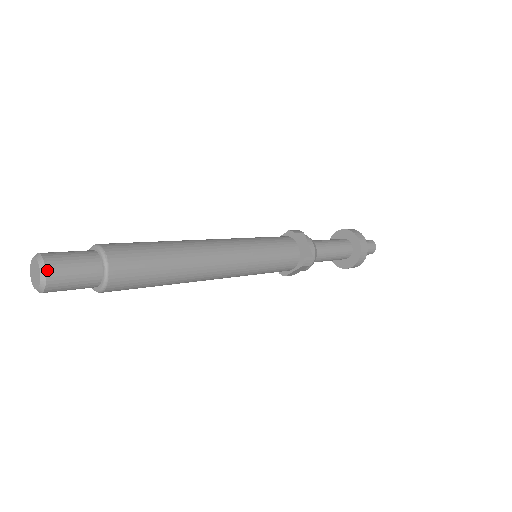
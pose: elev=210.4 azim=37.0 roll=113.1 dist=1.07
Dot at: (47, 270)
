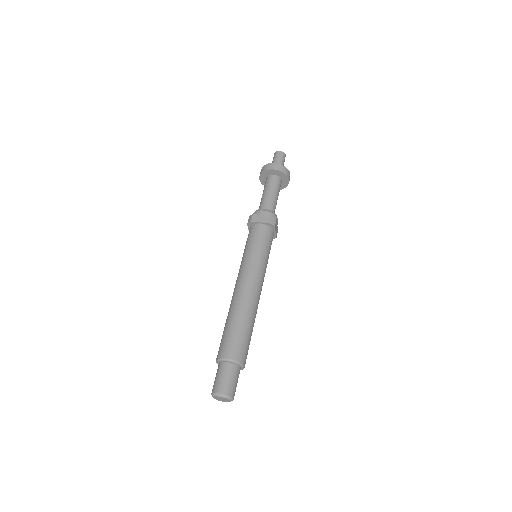
Dot at: occluded
